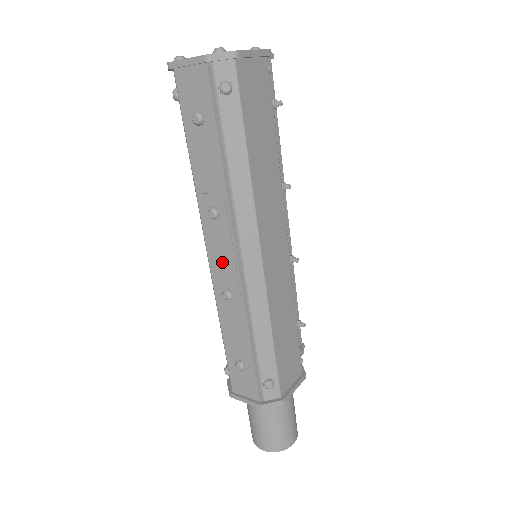
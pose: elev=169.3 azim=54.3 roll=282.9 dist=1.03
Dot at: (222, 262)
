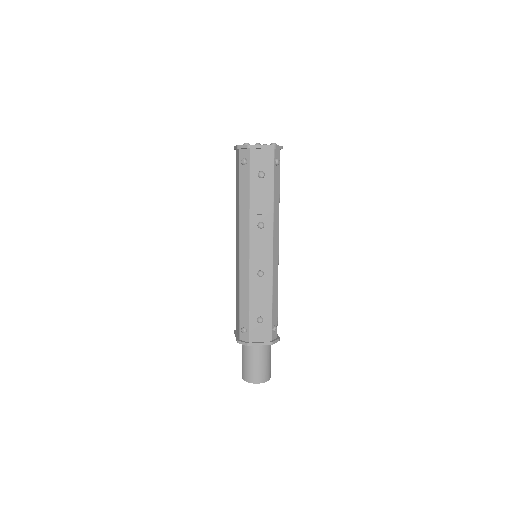
Dot at: (260, 254)
